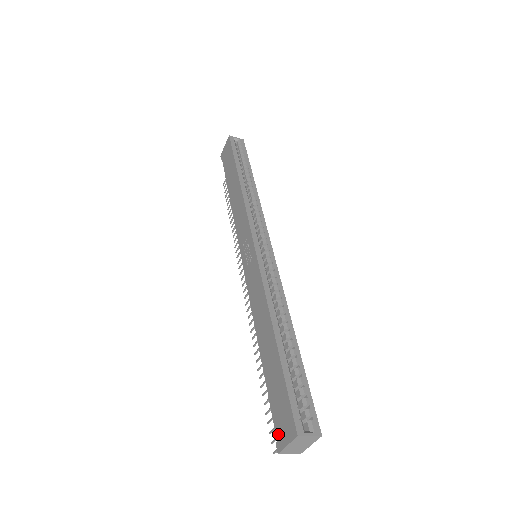
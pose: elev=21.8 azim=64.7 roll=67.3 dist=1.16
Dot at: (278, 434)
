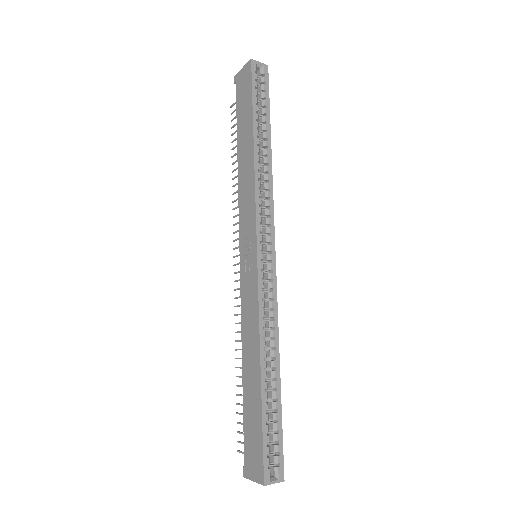
Dot at: (246, 463)
